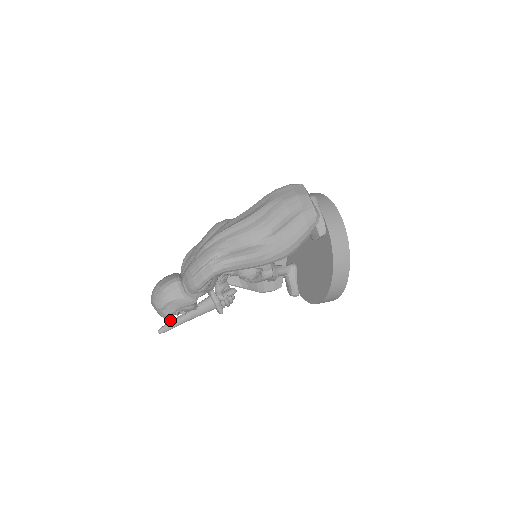
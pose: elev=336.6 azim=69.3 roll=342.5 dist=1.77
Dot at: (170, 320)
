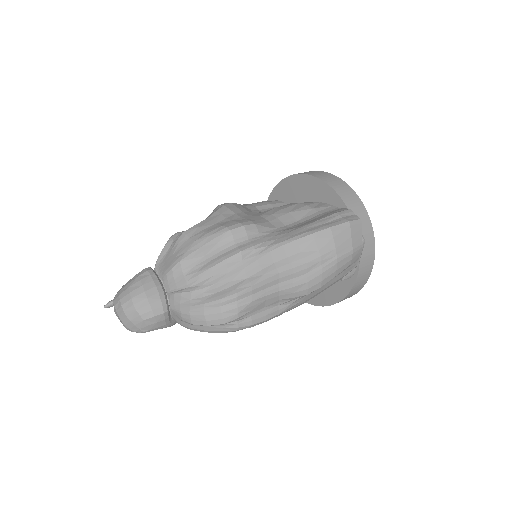
Dot at: occluded
